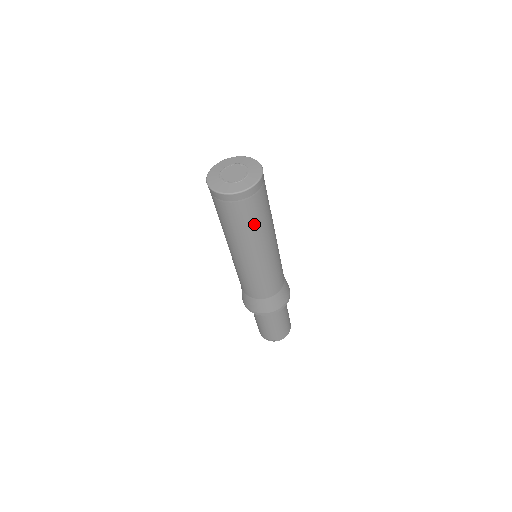
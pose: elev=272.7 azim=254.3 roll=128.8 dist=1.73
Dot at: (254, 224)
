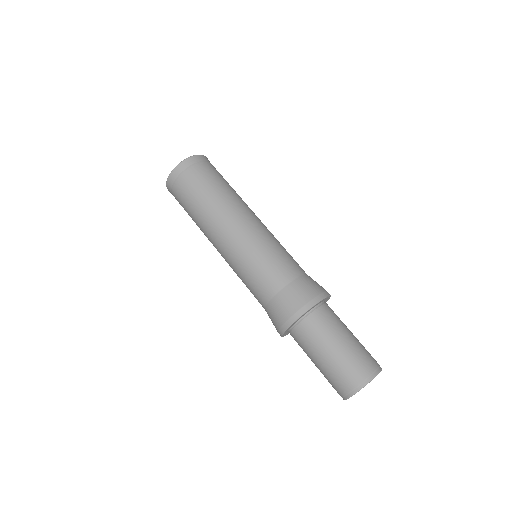
Dot at: (212, 190)
